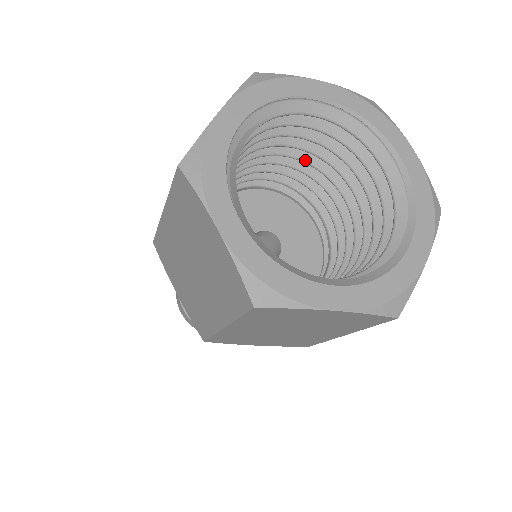
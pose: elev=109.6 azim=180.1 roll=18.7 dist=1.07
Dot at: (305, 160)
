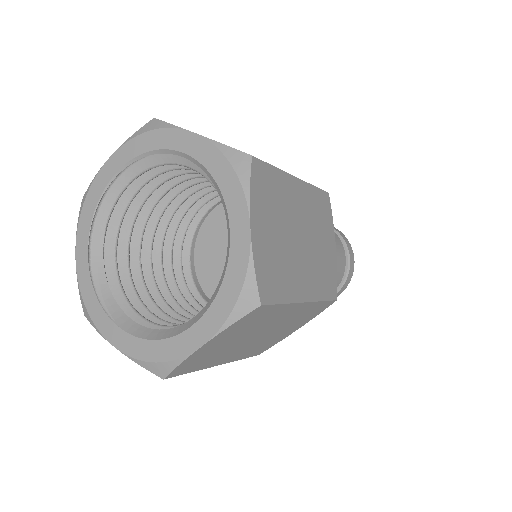
Dot at: (186, 187)
